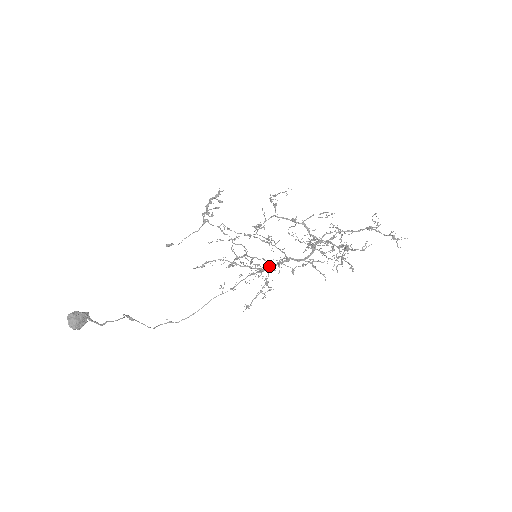
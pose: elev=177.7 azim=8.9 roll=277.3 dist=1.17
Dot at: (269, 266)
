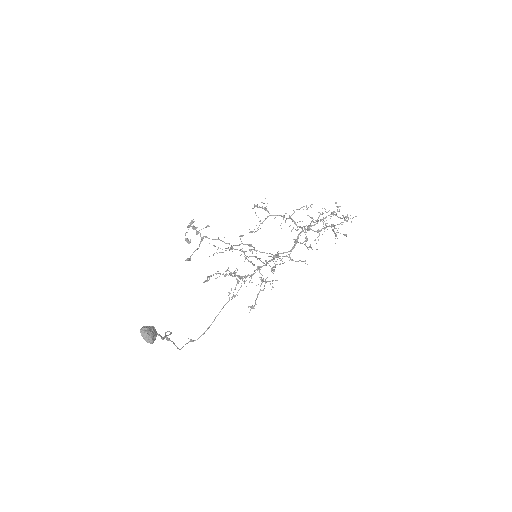
Dot at: (261, 266)
